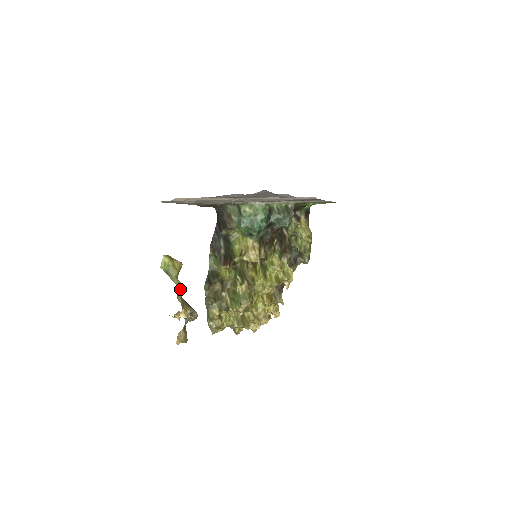
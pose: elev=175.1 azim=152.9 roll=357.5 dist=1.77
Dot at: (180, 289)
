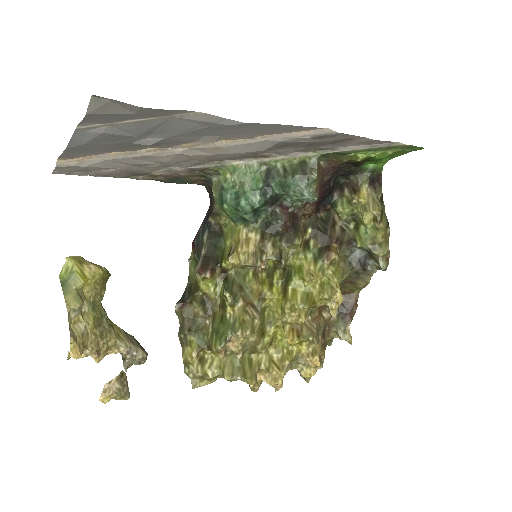
Dot at: (69, 309)
